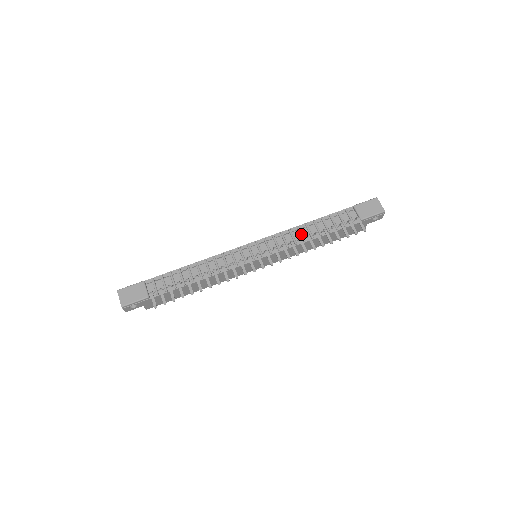
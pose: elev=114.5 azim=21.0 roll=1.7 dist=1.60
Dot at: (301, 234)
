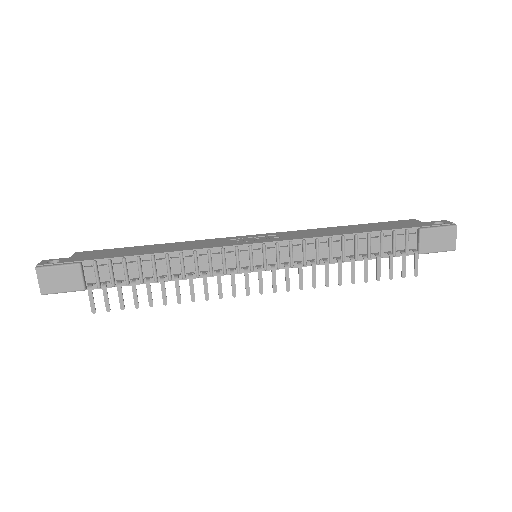
Dot at: (331, 252)
